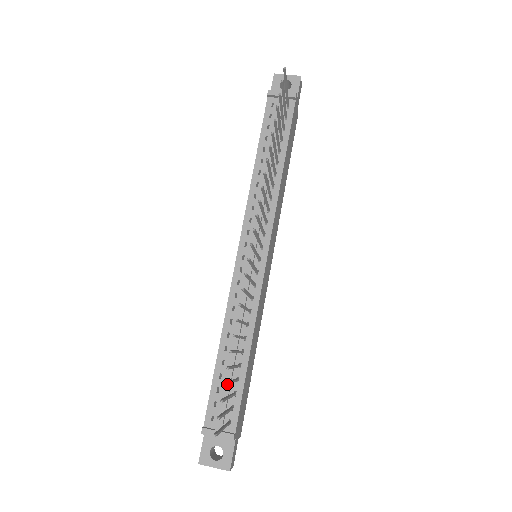
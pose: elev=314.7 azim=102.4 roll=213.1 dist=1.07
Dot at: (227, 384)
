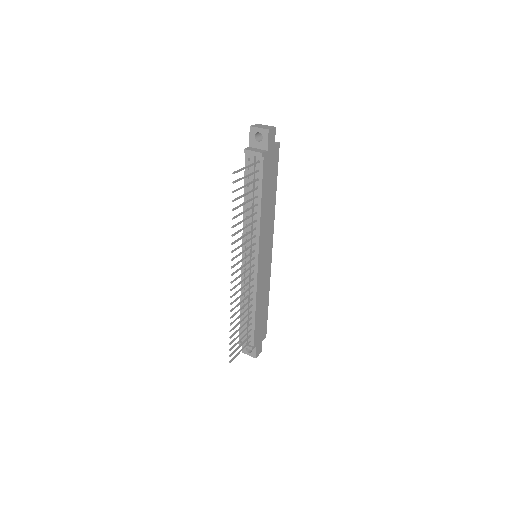
Dot at: occluded
